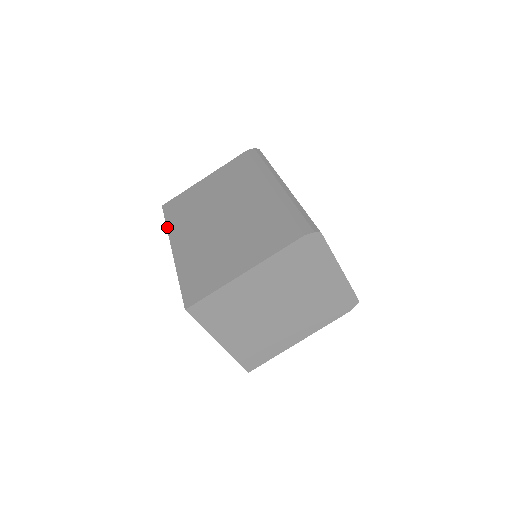
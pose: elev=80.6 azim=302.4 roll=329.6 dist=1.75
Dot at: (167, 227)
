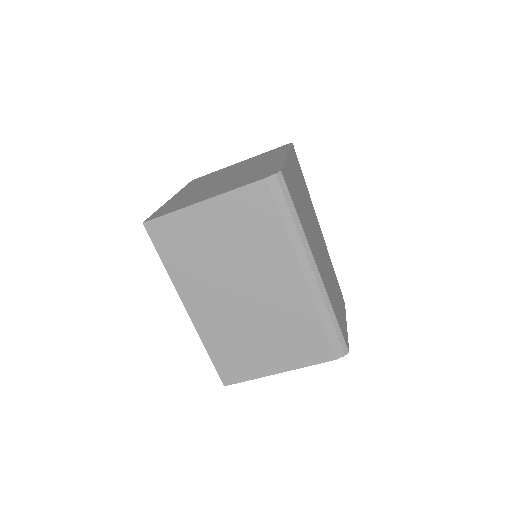
Dot at: (167, 272)
